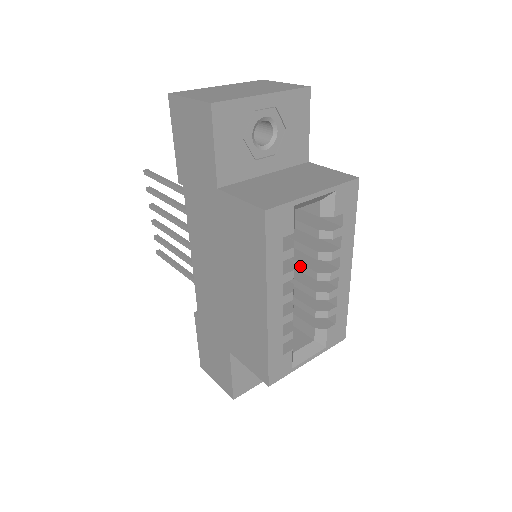
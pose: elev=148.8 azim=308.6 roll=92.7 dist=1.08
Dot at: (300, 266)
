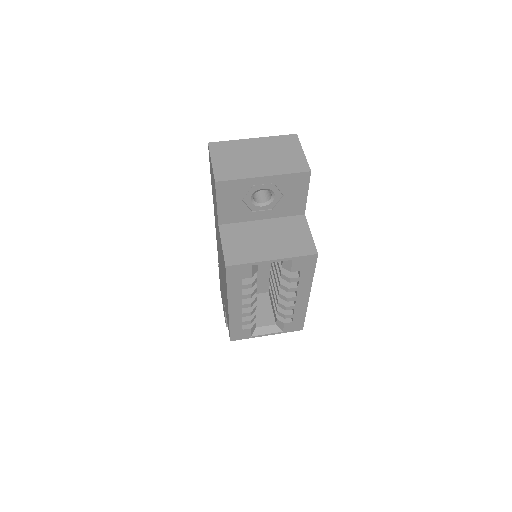
Dot at: (275, 280)
